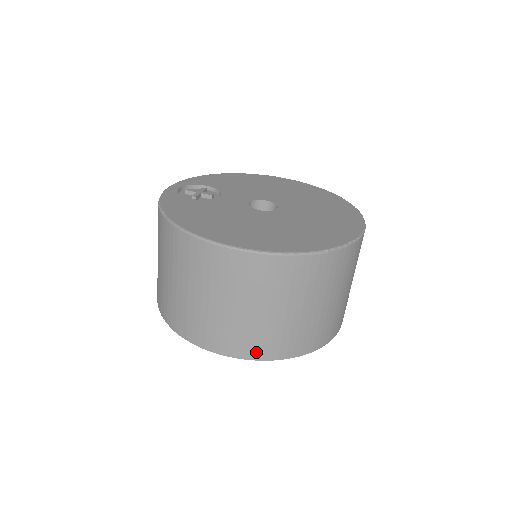
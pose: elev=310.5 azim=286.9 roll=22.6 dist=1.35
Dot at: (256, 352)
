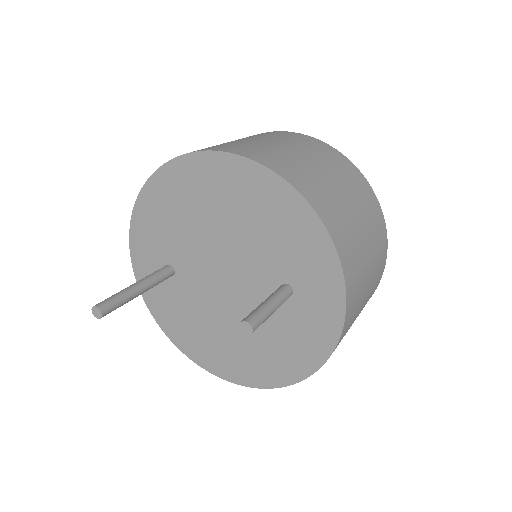
Dot at: (254, 156)
